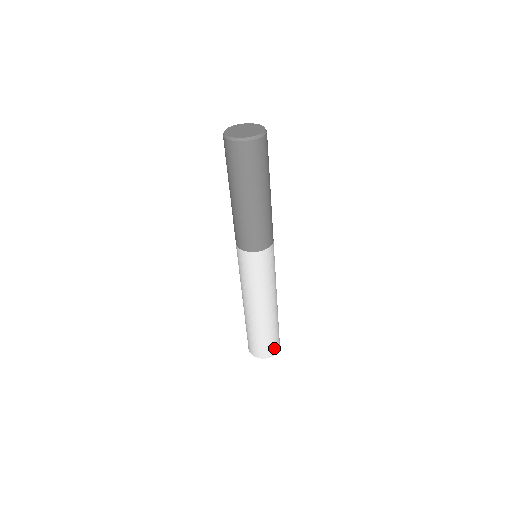
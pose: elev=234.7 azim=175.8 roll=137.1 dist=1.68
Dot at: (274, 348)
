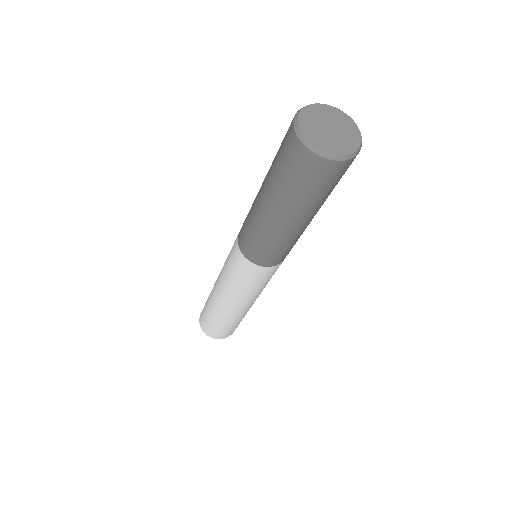
Dot at: occluded
